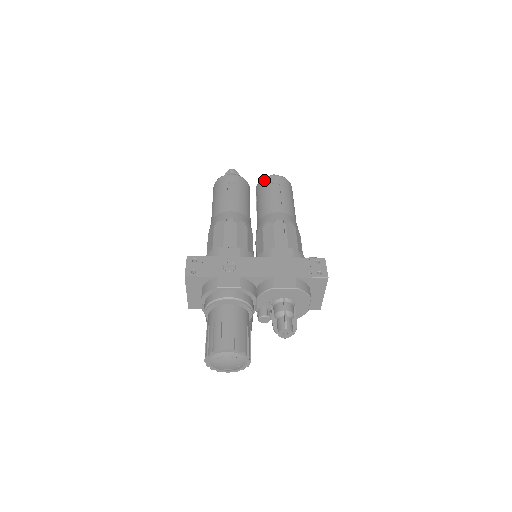
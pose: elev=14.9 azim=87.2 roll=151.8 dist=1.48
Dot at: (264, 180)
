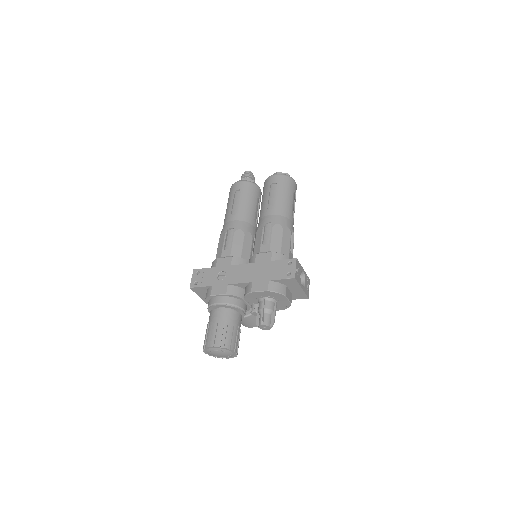
Dot at: (266, 181)
